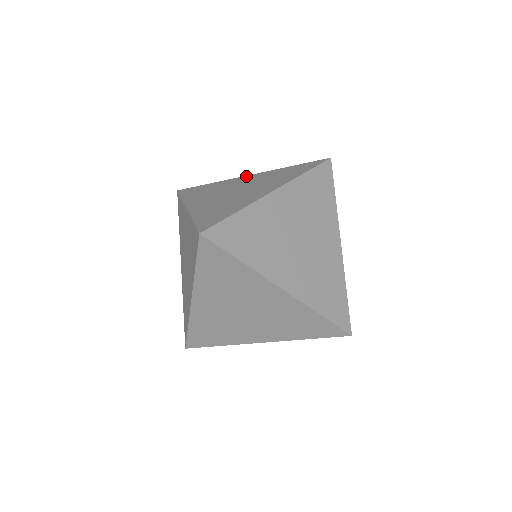
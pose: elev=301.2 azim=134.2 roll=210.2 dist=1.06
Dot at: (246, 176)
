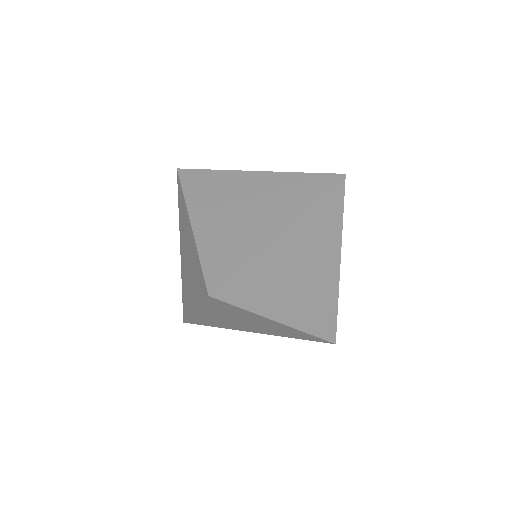
Dot at: (253, 173)
